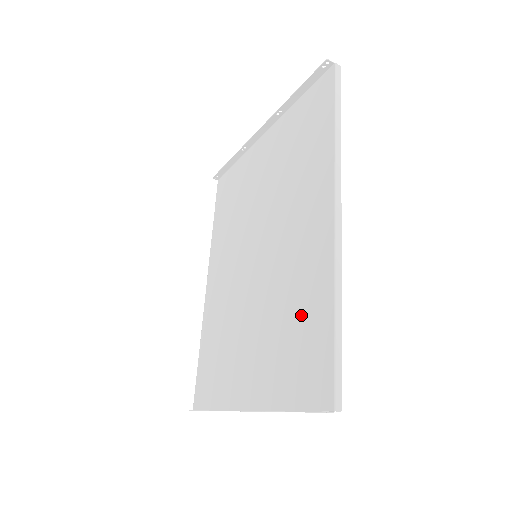
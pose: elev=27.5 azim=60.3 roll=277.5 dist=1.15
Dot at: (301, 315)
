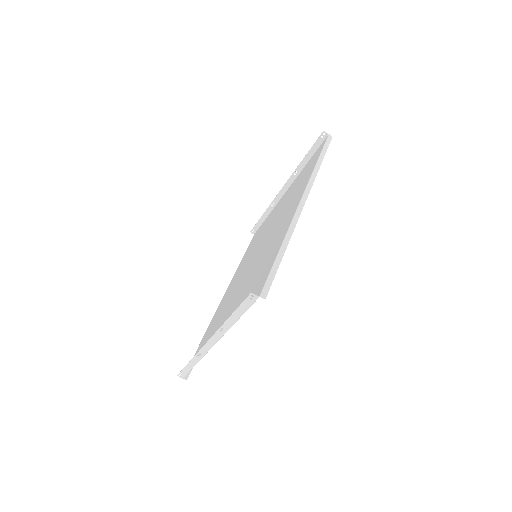
Dot at: (264, 264)
